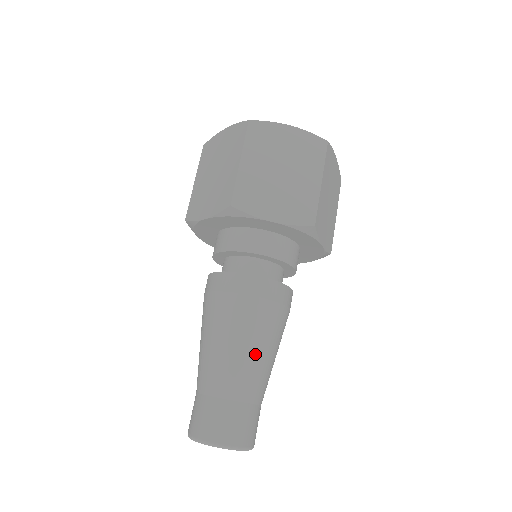
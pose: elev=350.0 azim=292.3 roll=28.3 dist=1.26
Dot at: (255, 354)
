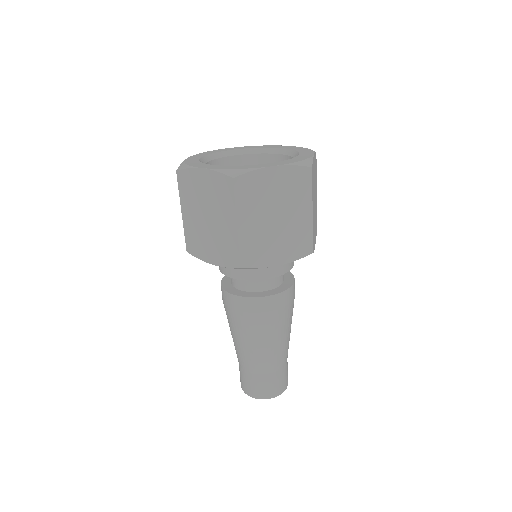
Dot at: (280, 342)
